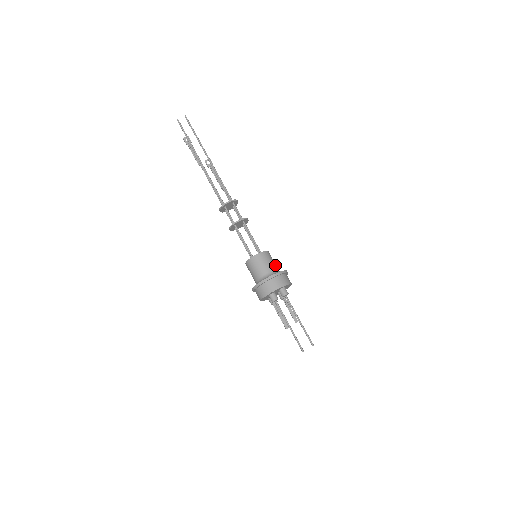
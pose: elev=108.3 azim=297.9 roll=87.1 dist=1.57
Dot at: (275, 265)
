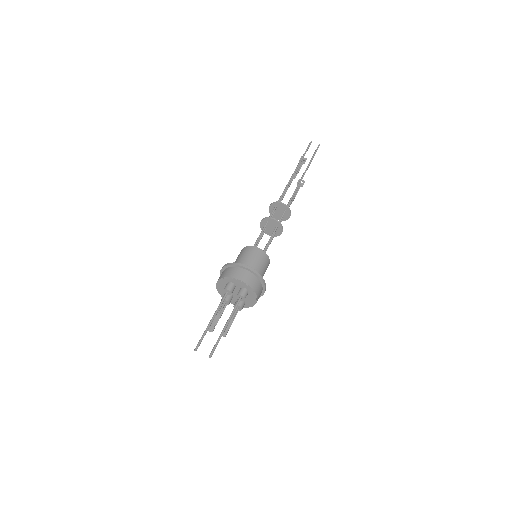
Dot at: (262, 272)
